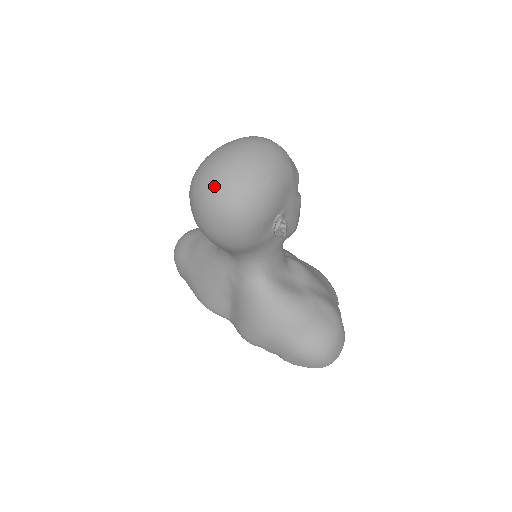
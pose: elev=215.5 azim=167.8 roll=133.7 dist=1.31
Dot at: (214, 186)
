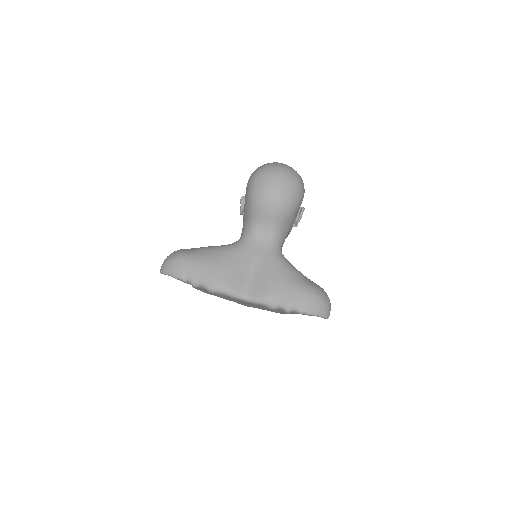
Dot at: (286, 167)
